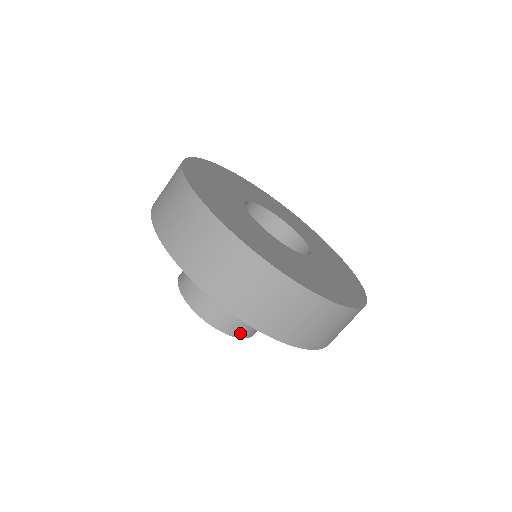
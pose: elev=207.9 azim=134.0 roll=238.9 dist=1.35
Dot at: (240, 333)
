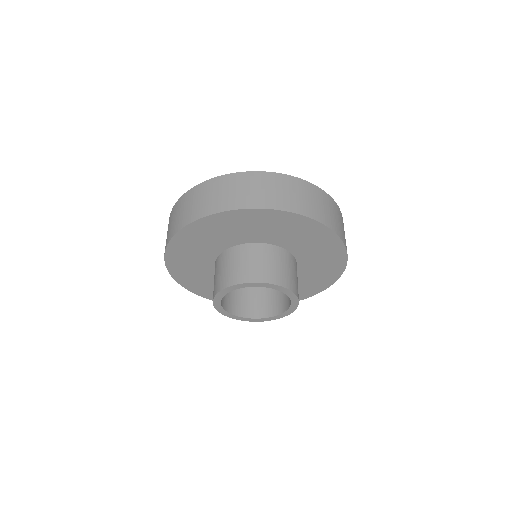
Dot at: (252, 278)
